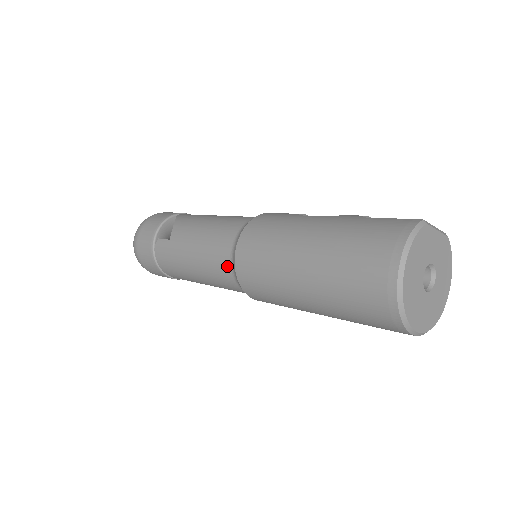
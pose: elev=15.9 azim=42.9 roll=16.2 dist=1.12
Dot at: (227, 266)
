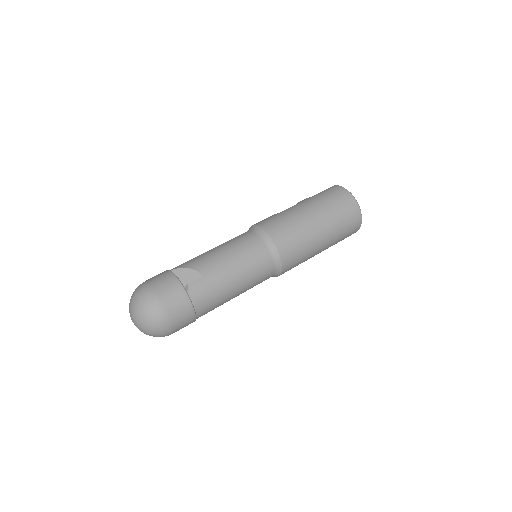
Dot at: (268, 257)
